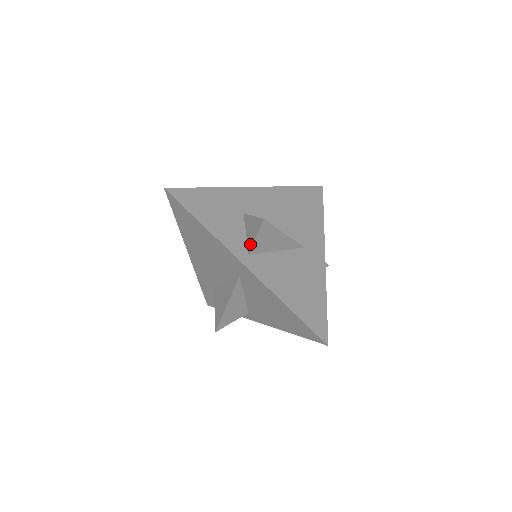
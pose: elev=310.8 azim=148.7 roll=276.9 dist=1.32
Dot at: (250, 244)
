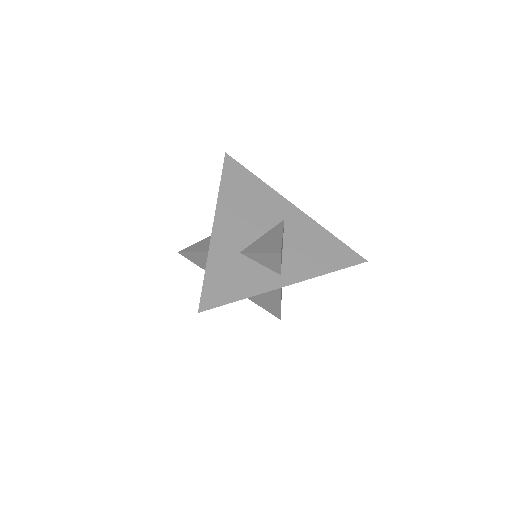
Dot at: (276, 269)
